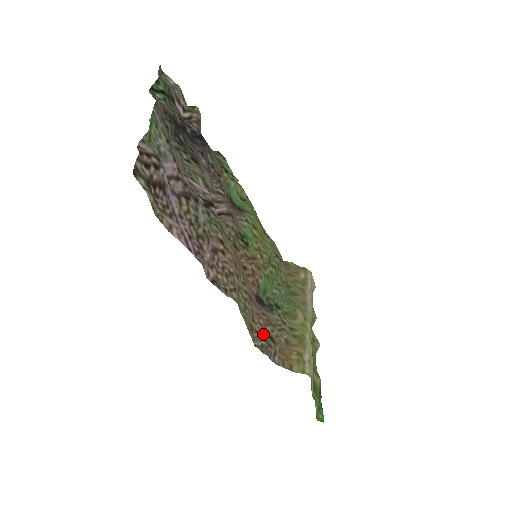
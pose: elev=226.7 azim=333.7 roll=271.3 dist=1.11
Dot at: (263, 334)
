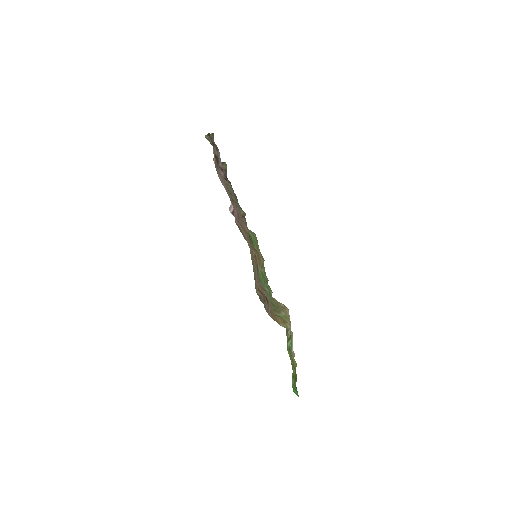
Dot at: (261, 291)
